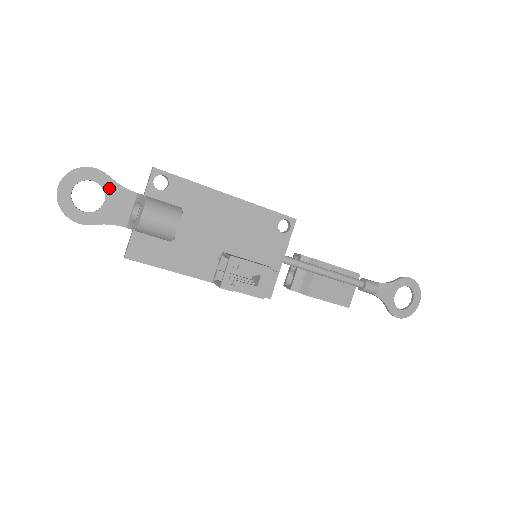
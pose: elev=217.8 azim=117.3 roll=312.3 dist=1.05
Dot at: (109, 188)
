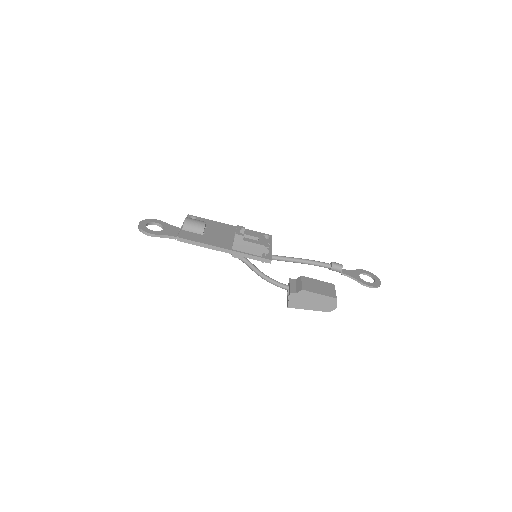
Dot at: (165, 225)
